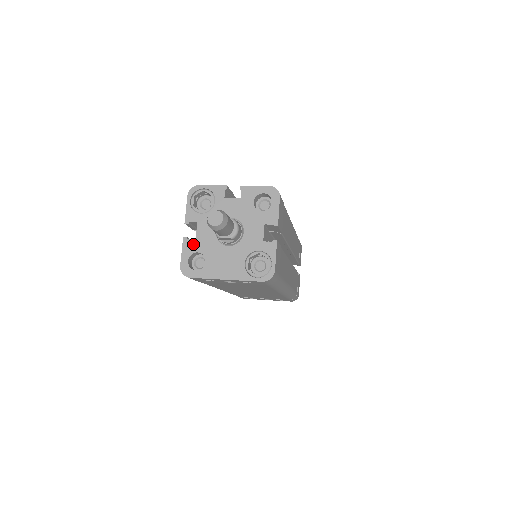
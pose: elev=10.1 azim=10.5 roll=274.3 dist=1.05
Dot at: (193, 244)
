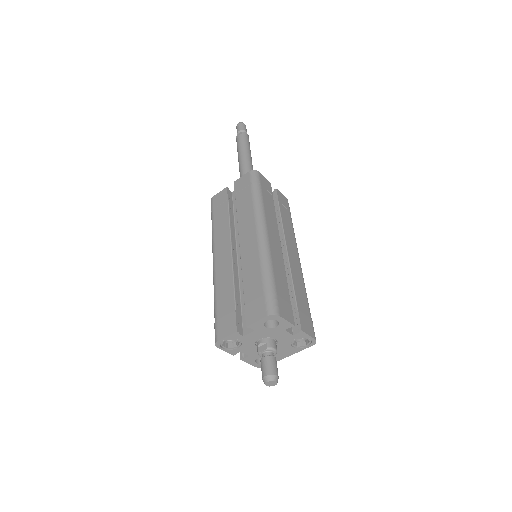
Dot at: (250, 358)
